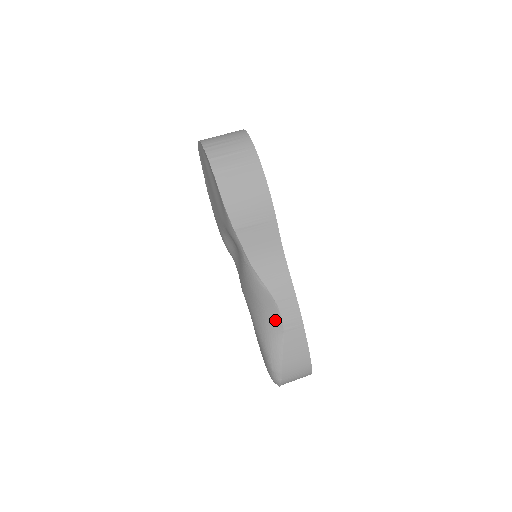
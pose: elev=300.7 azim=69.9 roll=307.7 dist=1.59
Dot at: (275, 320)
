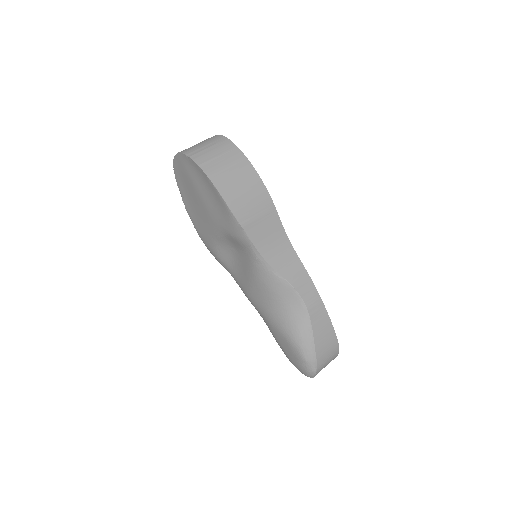
Dot at: (298, 309)
